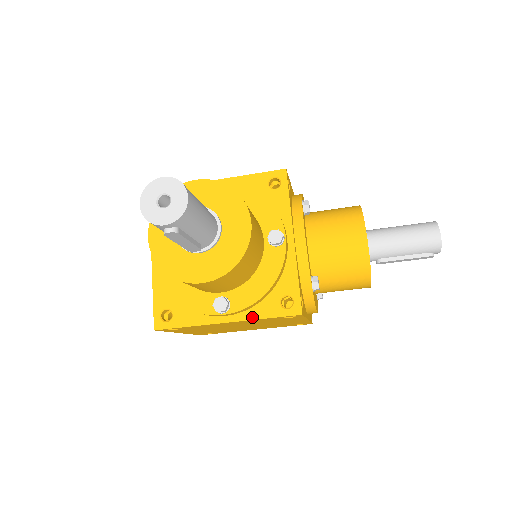
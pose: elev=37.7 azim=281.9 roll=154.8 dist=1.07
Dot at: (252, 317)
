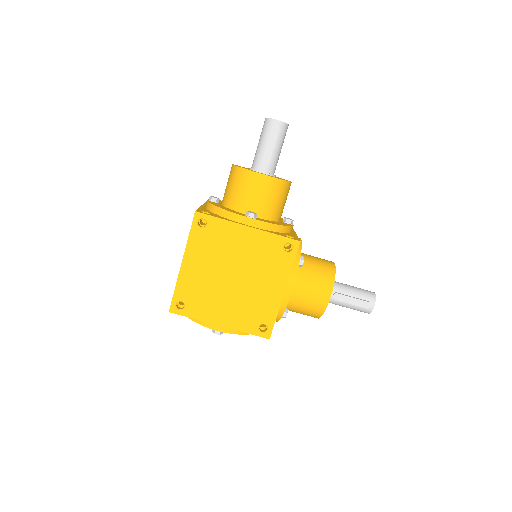
Dot at: (267, 231)
